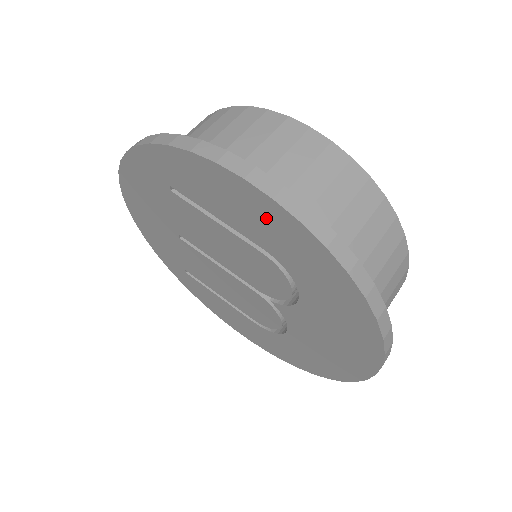
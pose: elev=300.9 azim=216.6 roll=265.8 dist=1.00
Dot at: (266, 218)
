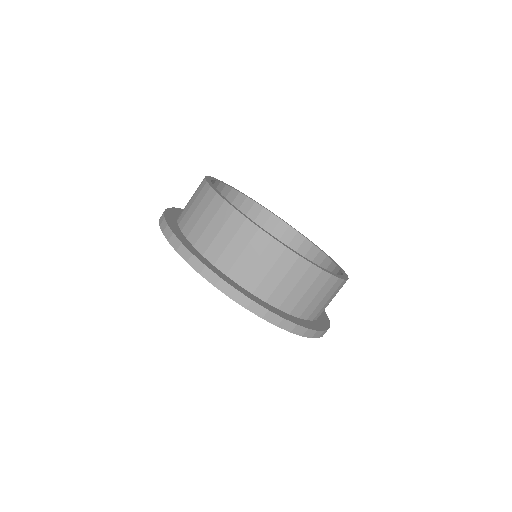
Dot at: occluded
